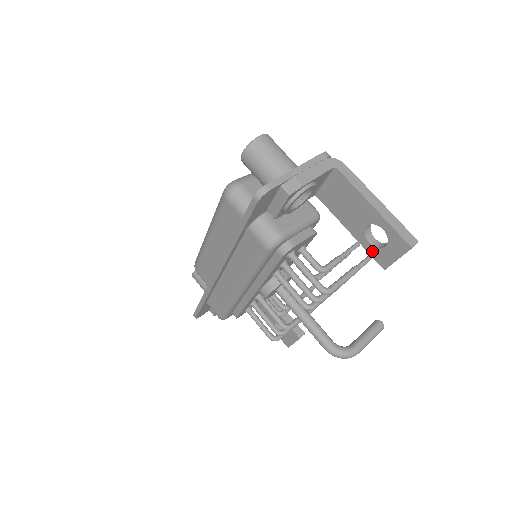
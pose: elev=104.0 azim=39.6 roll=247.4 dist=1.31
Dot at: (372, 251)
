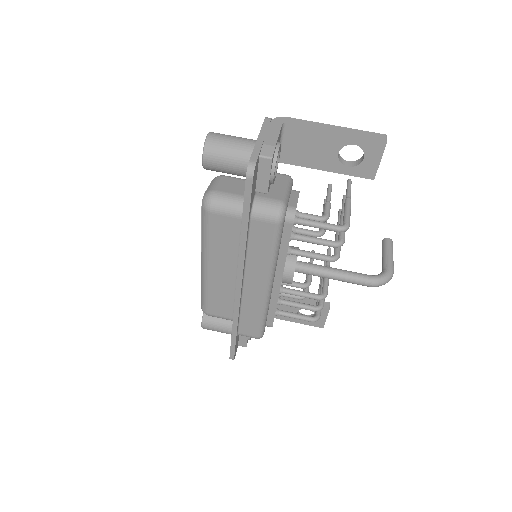
Dot at: (354, 172)
